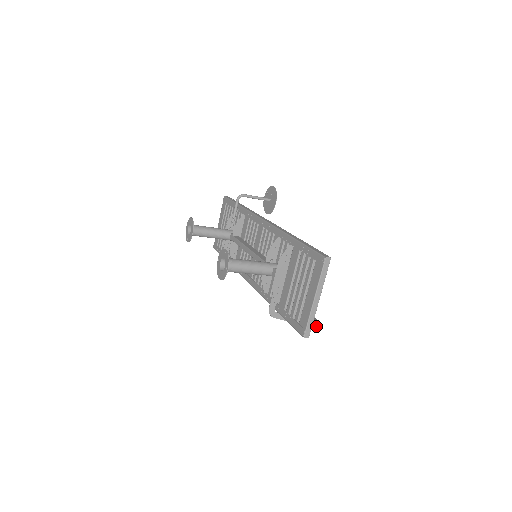
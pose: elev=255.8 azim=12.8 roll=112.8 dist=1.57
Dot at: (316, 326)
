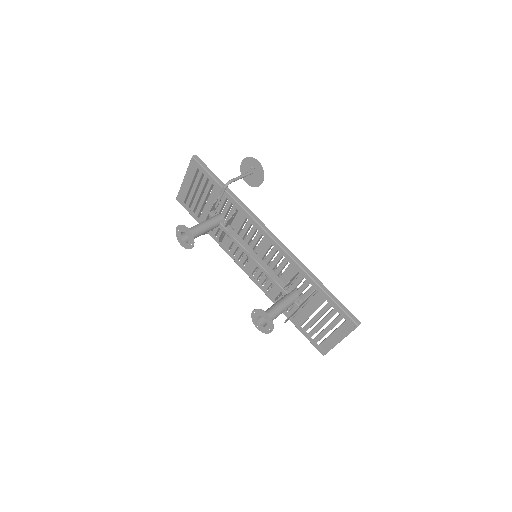
Dot at: occluded
